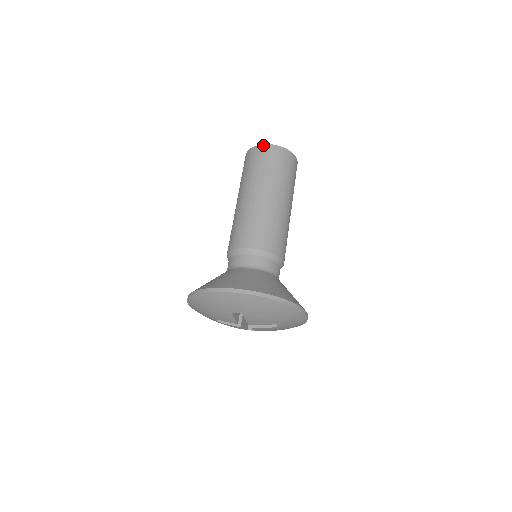
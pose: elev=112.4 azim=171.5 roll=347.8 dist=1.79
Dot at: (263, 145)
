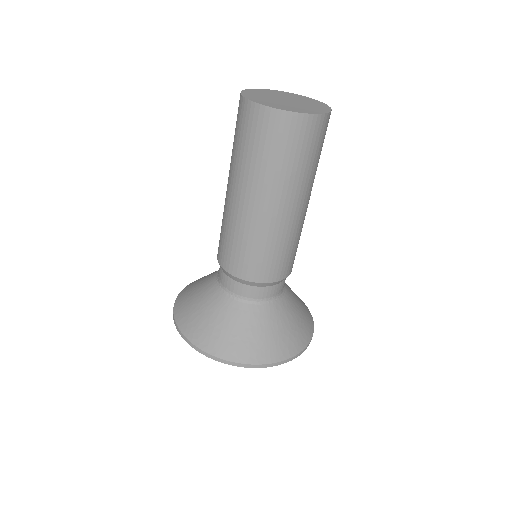
Dot at: (284, 112)
